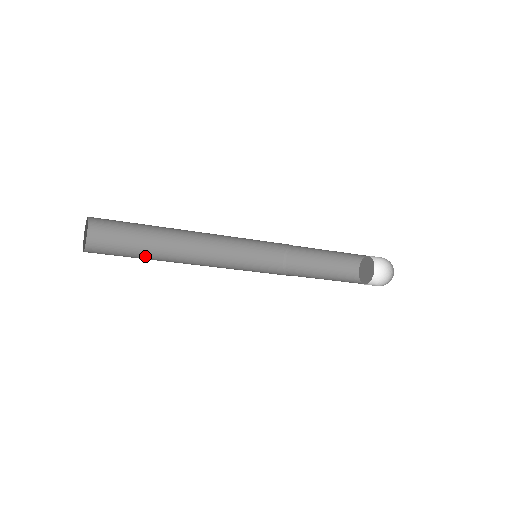
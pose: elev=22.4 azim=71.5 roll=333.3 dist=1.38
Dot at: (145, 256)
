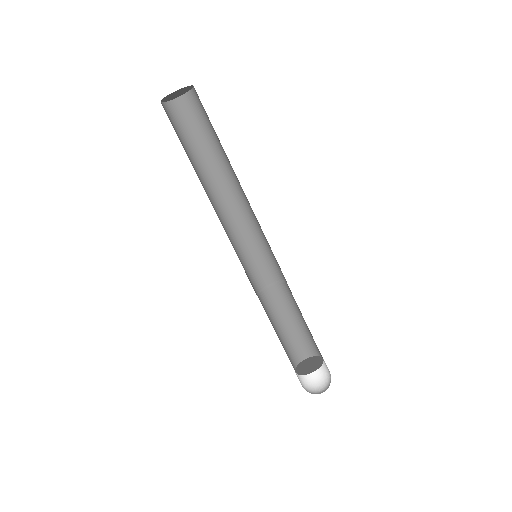
Dot at: occluded
